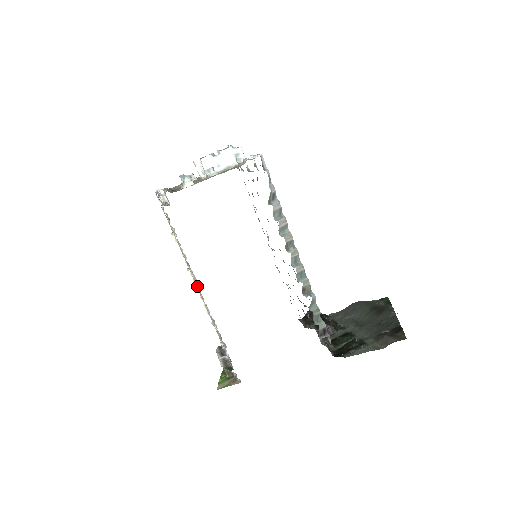
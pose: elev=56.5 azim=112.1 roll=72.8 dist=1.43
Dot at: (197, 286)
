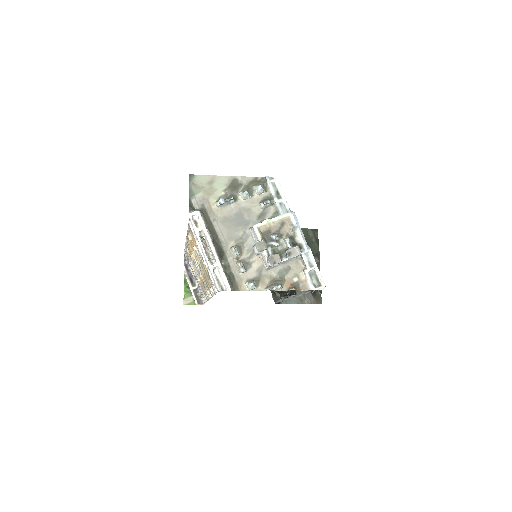
Dot at: occluded
